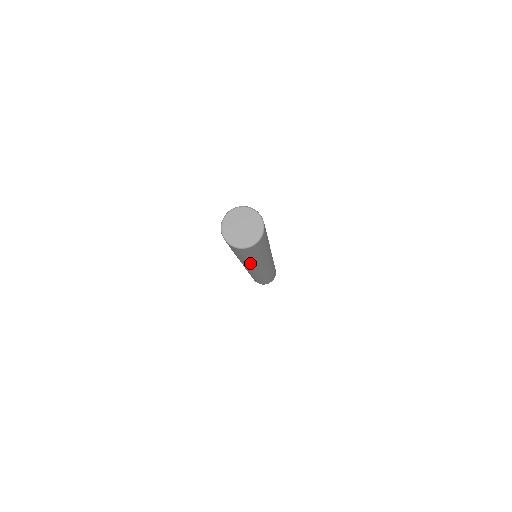
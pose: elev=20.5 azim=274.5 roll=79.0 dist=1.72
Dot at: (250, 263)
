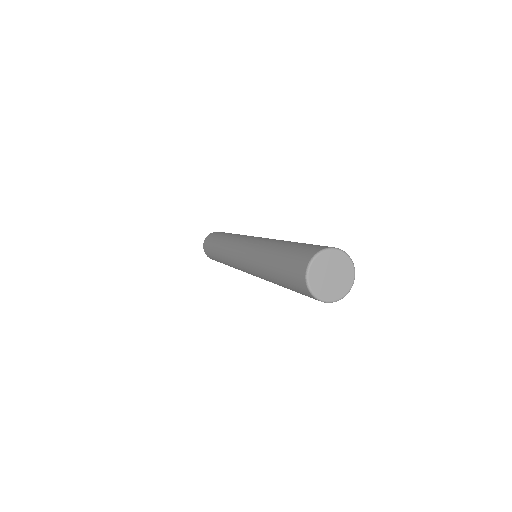
Dot at: occluded
